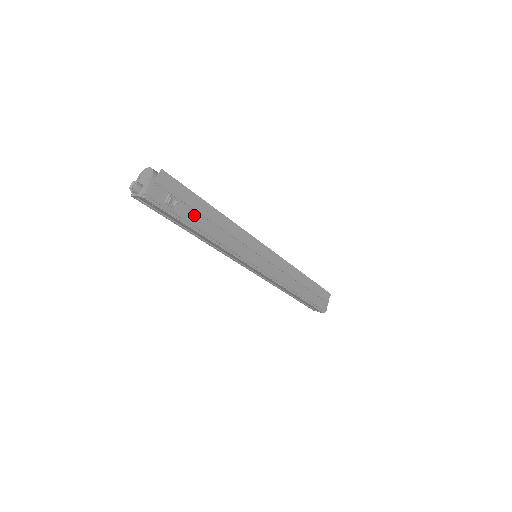
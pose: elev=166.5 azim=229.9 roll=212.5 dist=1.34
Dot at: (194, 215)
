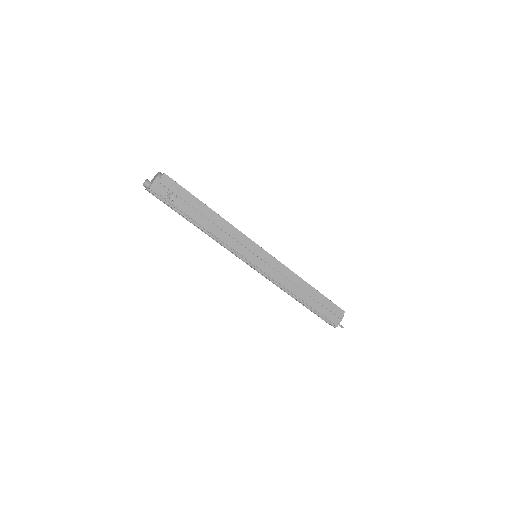
Dot at: (190, 210)
